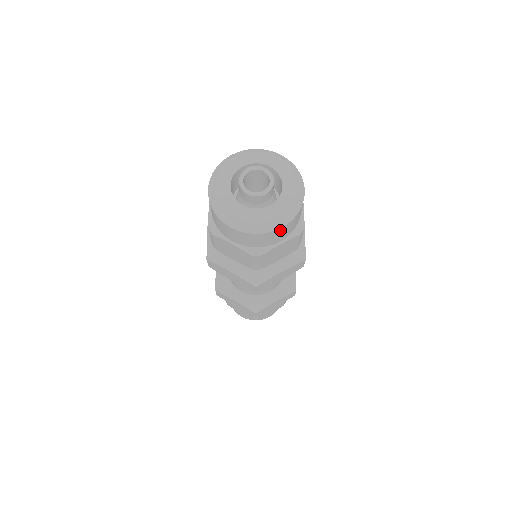
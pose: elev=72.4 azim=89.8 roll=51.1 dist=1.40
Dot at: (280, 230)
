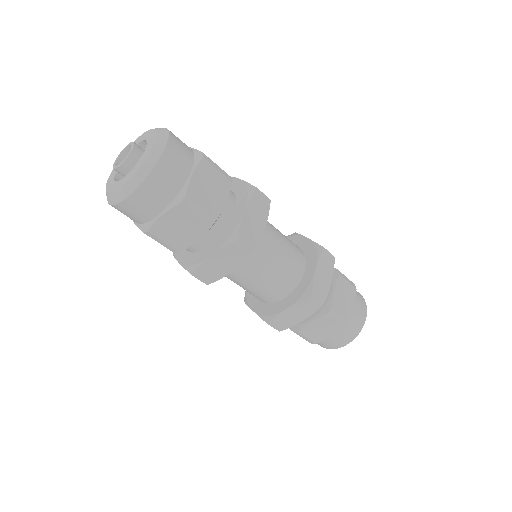
Dot at: (167, 156)
